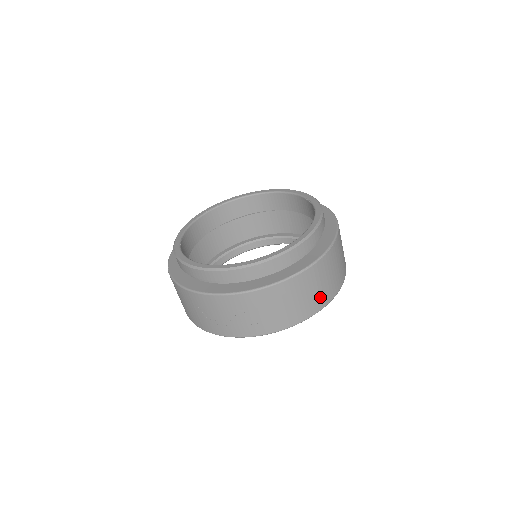
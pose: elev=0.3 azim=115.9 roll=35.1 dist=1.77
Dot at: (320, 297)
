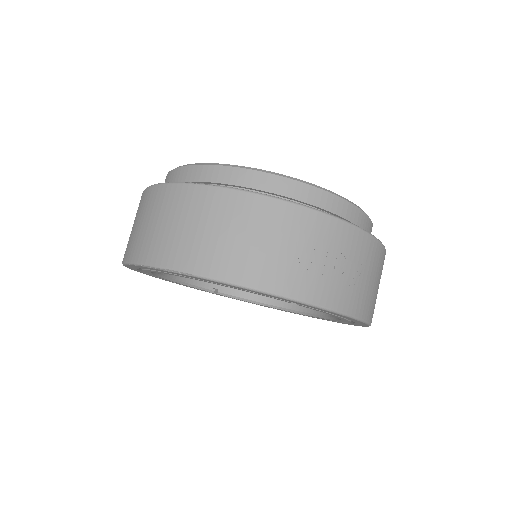
Dot at: occluded
